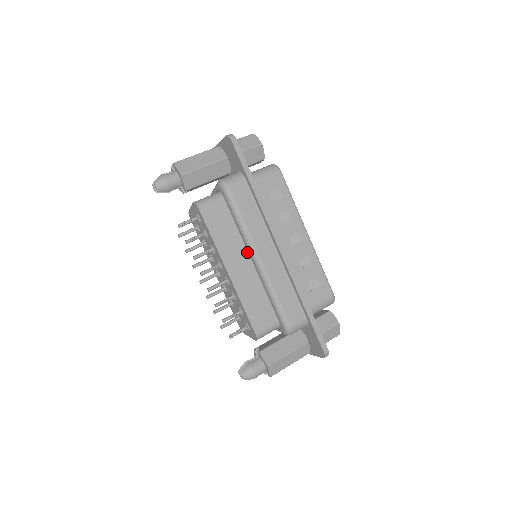
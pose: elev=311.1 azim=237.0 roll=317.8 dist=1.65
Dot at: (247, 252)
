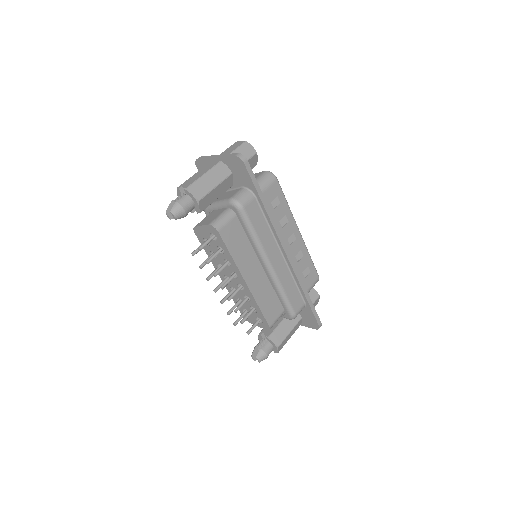
Dot at: (257, 260)
